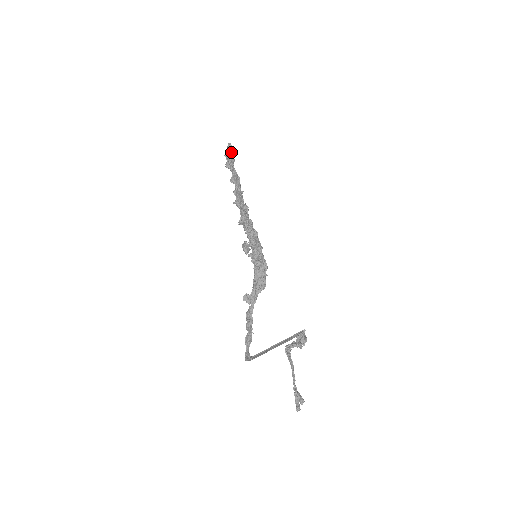
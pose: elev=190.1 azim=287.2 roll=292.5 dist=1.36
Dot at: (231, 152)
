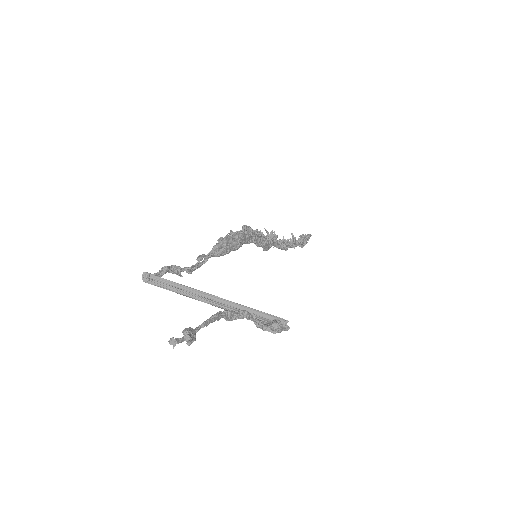
Dot at: (305, 235)
